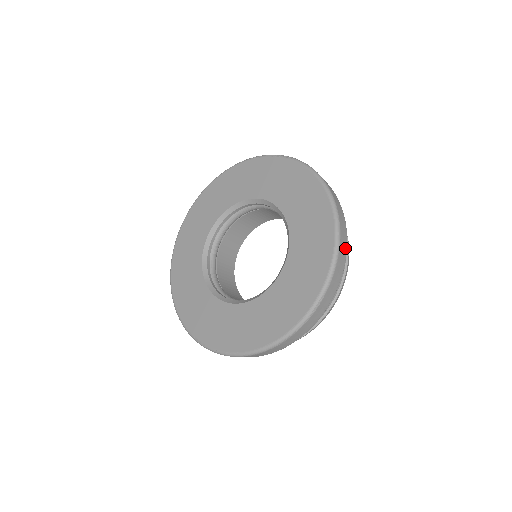
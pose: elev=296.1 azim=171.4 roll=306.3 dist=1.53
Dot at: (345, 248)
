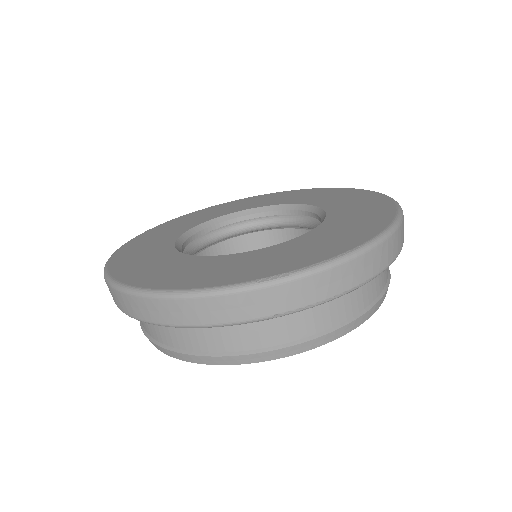
Dot at: occluded
